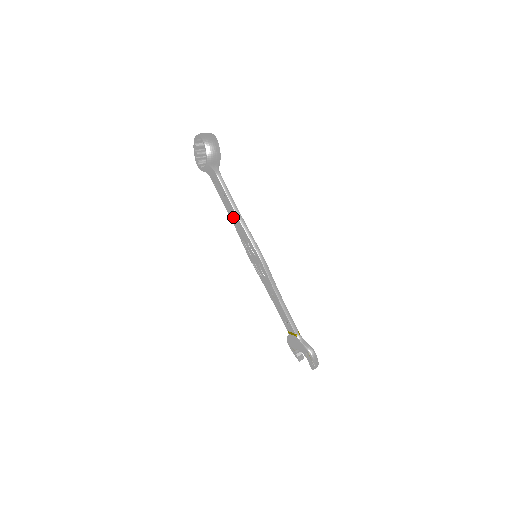
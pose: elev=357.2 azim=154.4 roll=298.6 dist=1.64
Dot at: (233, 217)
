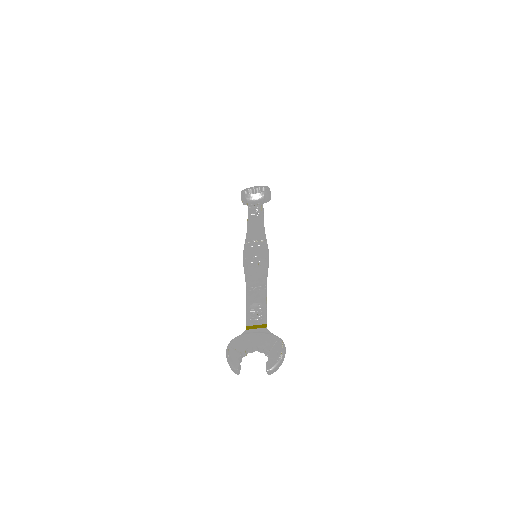
Dot at: (255, 226)
